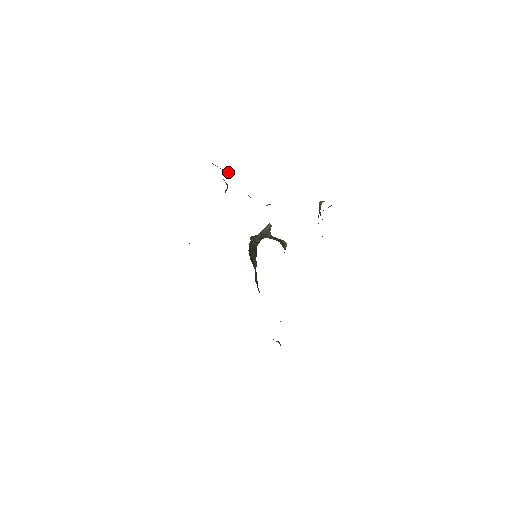
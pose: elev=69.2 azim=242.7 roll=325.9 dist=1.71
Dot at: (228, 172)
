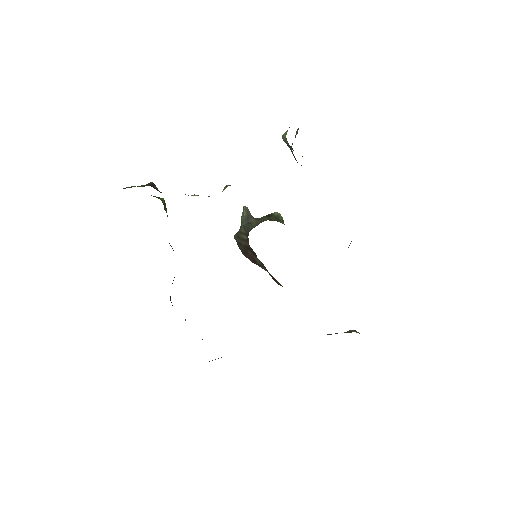
Dot at: (148, 185)
